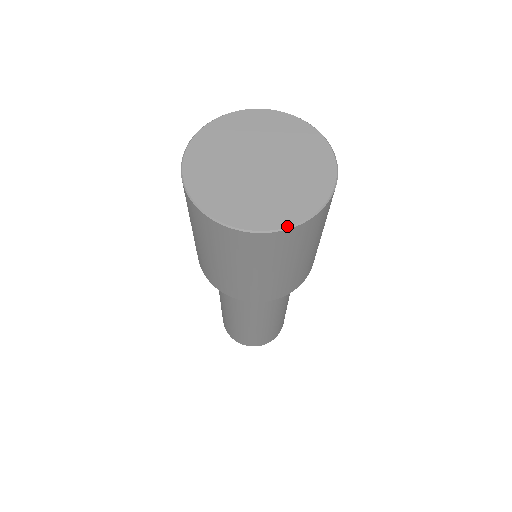
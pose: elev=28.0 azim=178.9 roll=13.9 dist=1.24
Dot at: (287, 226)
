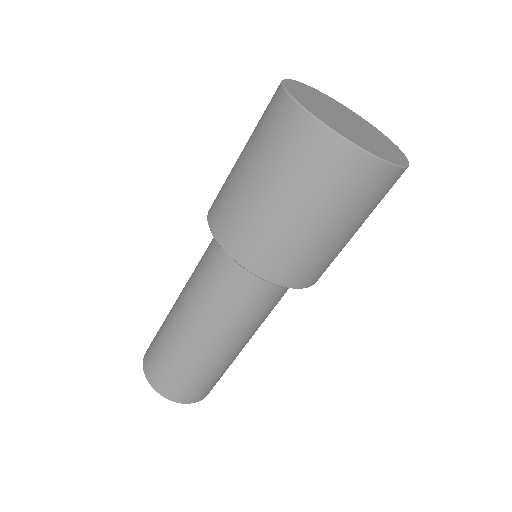
Dot at: (330, 126)
